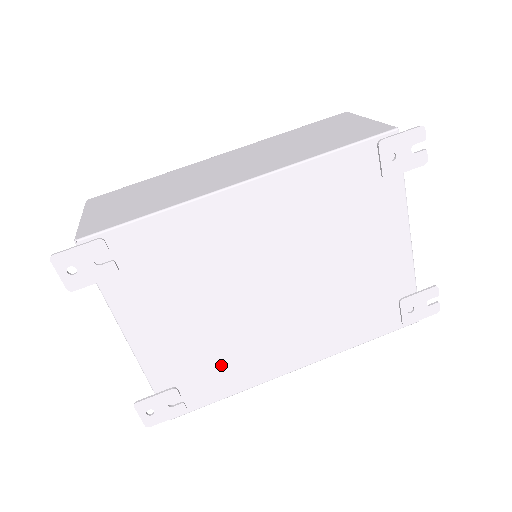
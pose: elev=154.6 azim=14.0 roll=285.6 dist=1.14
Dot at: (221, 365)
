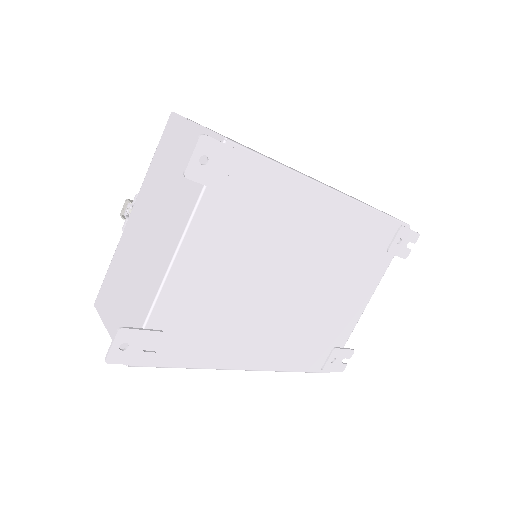
Dot at: (210, 332)
